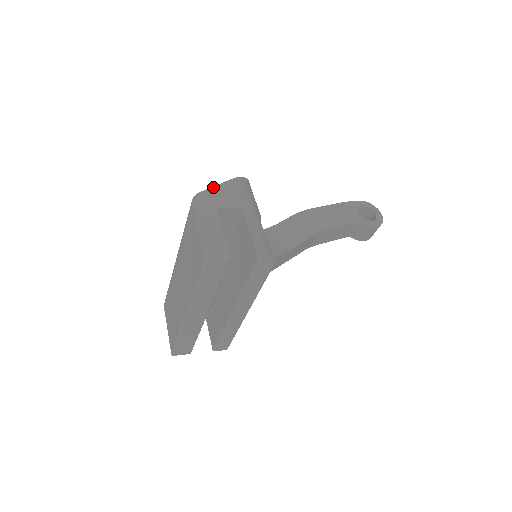
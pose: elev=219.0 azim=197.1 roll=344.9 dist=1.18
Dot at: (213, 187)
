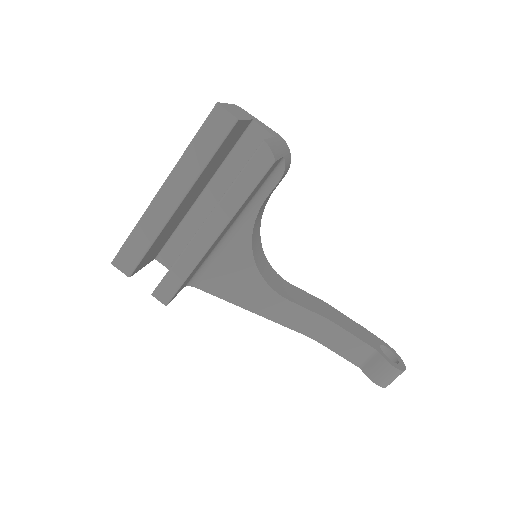
Dot at: (260, 121)
